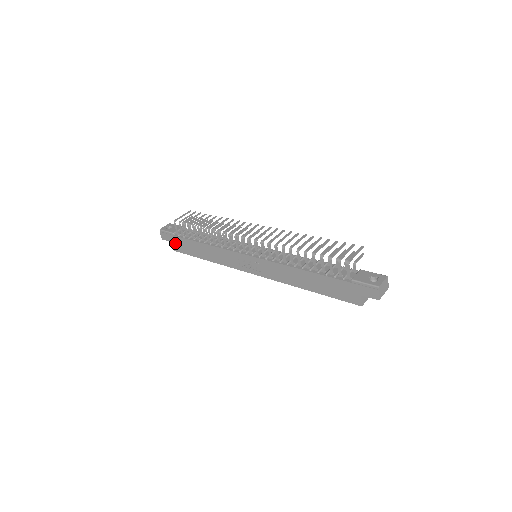
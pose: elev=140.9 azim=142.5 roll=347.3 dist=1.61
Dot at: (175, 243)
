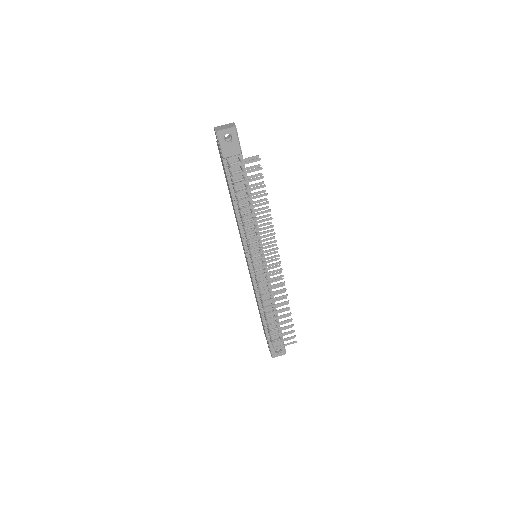
Dot at: (220, 153)
